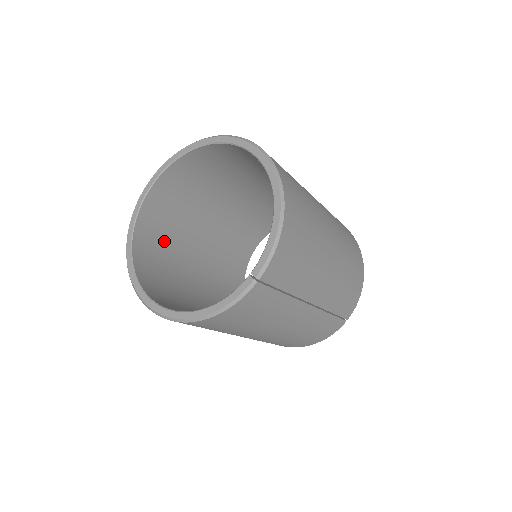
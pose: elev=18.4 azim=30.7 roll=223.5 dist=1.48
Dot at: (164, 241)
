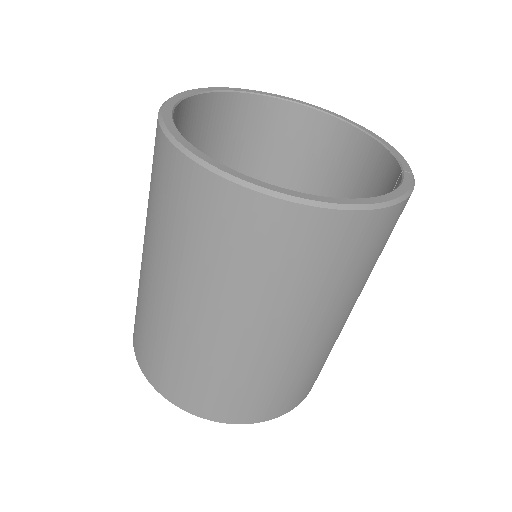
Dot at: occluded
